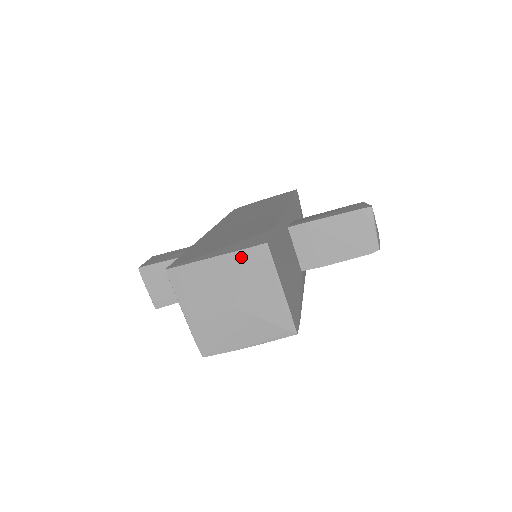
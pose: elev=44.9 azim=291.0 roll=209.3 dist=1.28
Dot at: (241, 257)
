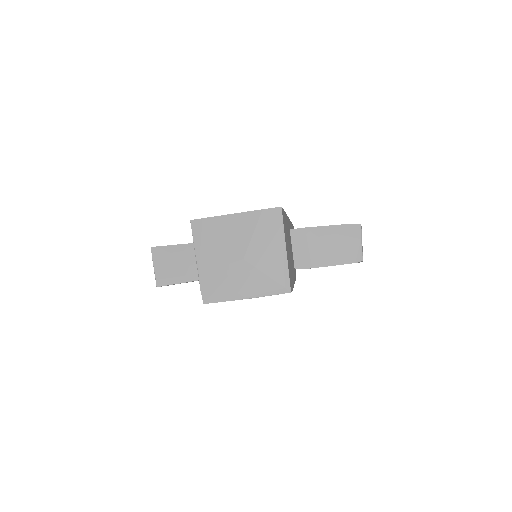
Dot at: (257, 216)
